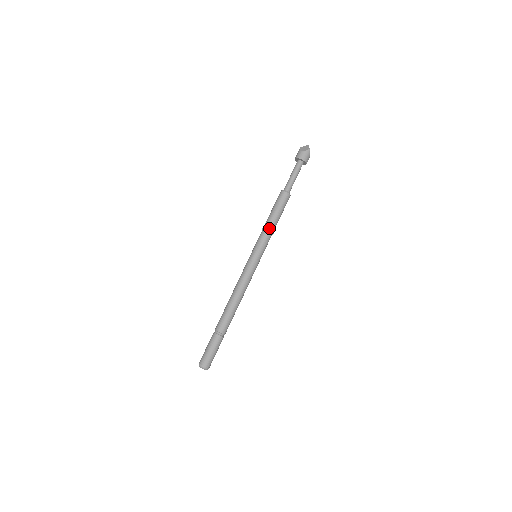
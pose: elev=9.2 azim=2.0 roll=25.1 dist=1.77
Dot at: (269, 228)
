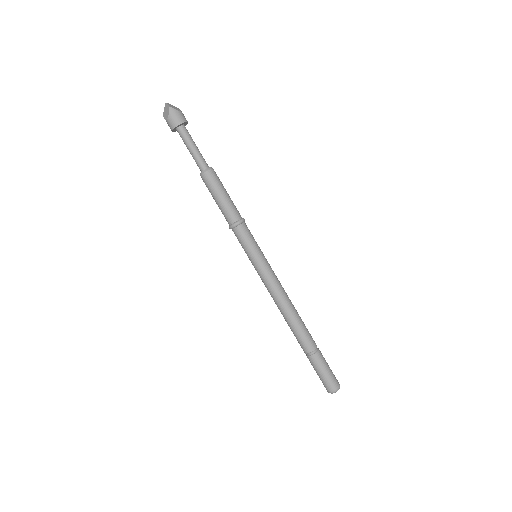
Dot at: (233, 222)
